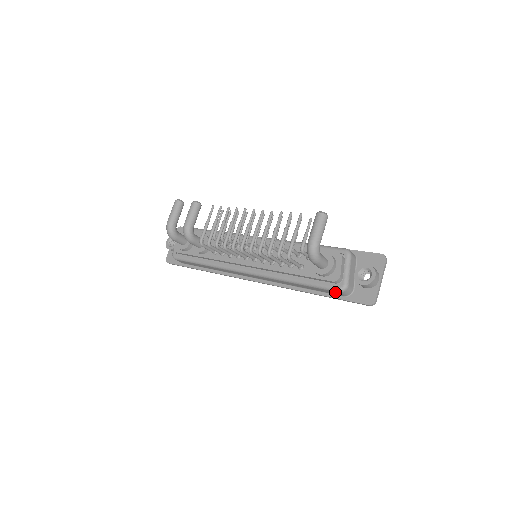
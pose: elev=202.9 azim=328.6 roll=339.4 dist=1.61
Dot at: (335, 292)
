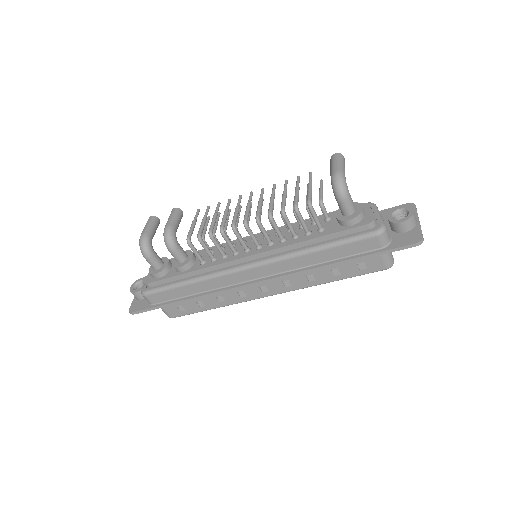
Dot at: (372, 240)
